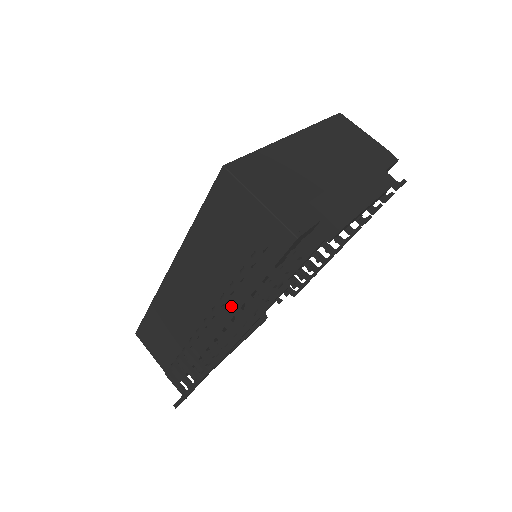
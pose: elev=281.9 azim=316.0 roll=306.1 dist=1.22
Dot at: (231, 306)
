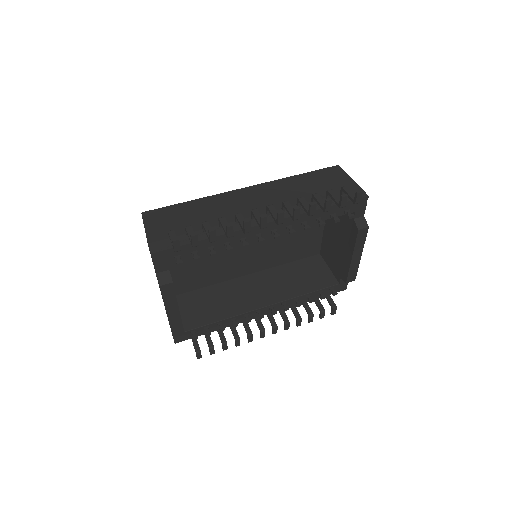
Dot at: (305, 202)
